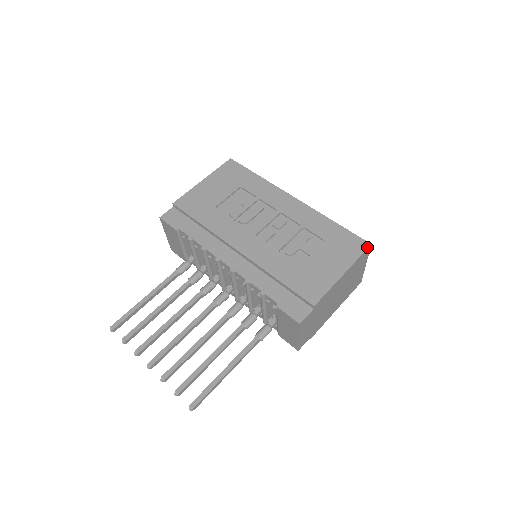
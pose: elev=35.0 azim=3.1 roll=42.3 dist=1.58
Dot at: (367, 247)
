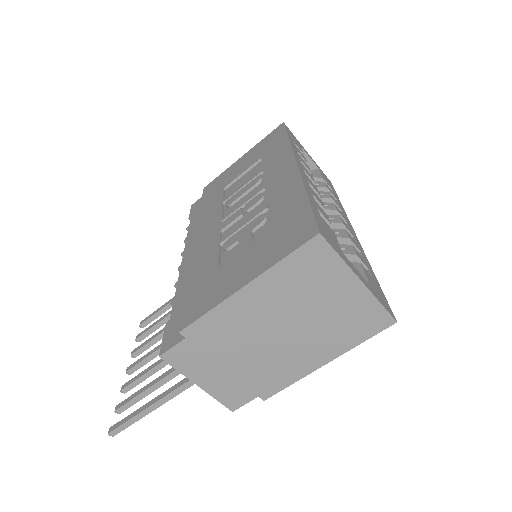
Dot at: (309, 238)
